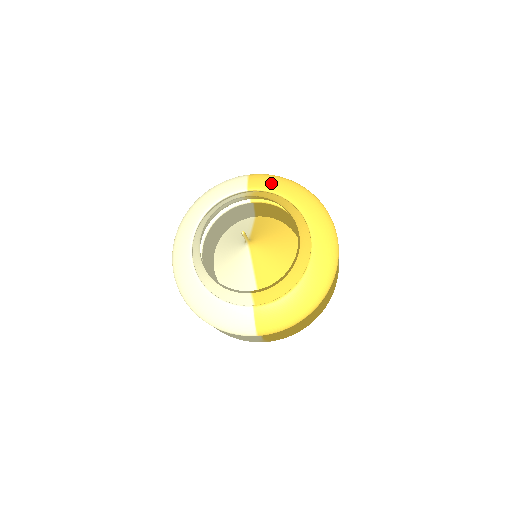
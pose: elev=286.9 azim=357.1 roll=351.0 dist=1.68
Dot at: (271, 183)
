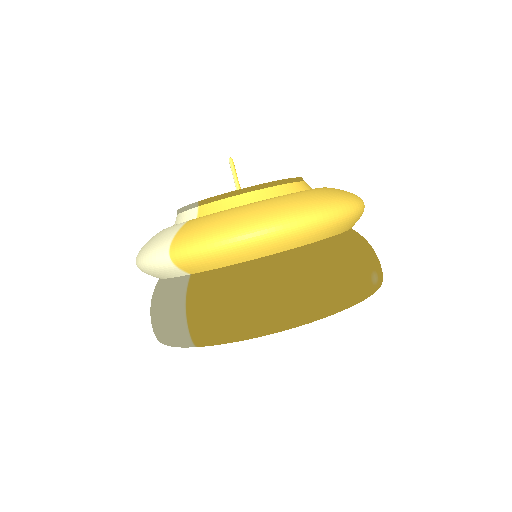
Dot at: occluded
